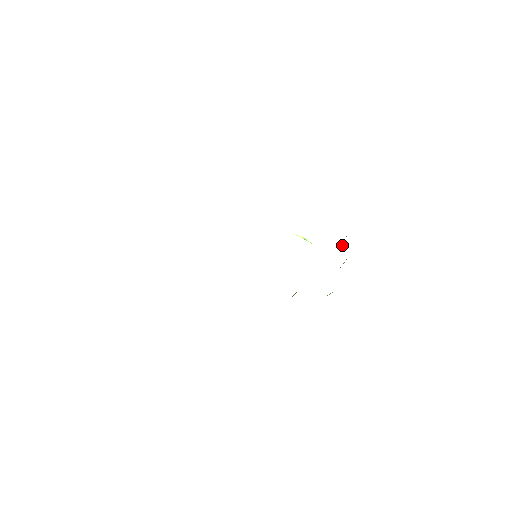
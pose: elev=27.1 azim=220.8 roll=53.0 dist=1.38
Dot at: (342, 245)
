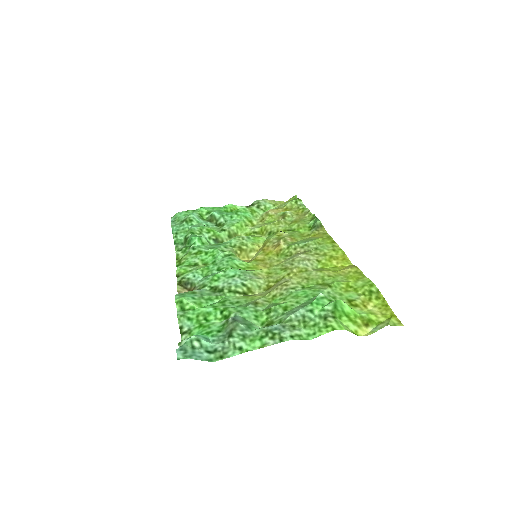
Dot at: (286, 207)
